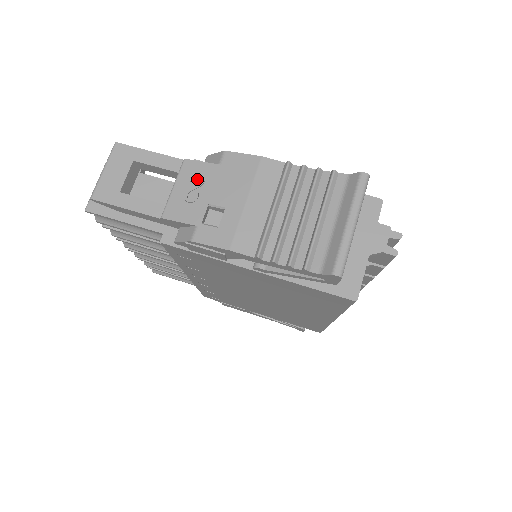
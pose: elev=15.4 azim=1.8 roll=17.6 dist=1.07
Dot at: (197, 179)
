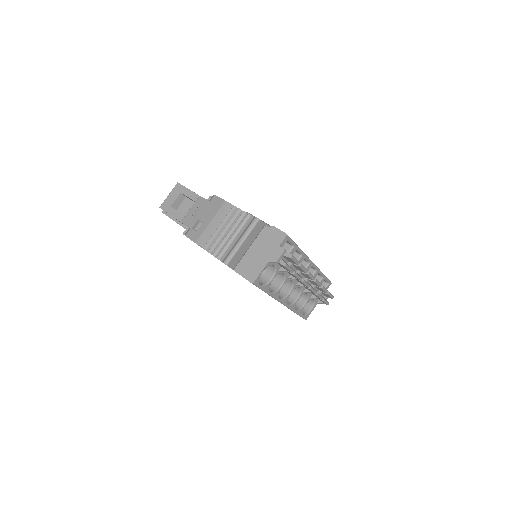
Dot at: (199, 206)
